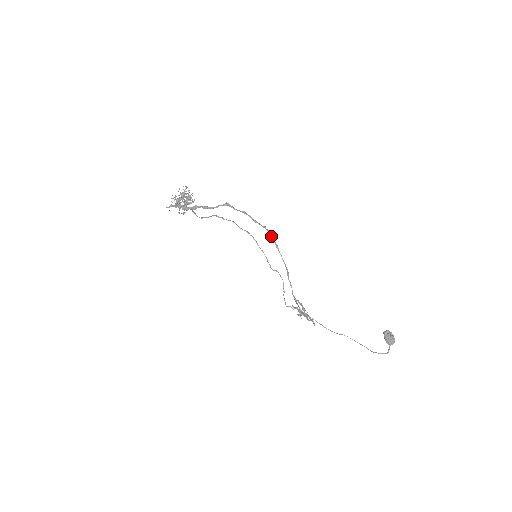
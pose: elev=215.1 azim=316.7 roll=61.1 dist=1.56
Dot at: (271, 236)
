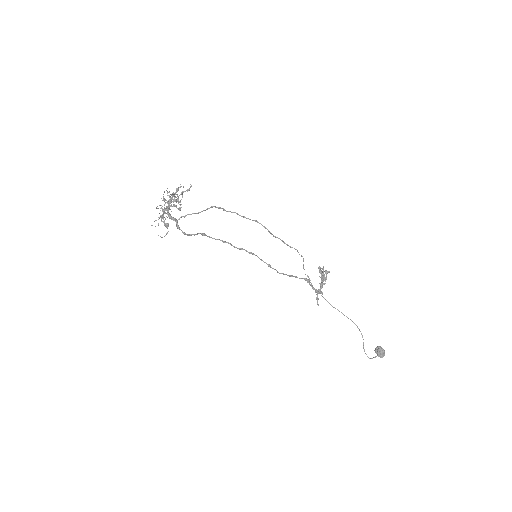
Dot at: (261, 260)
